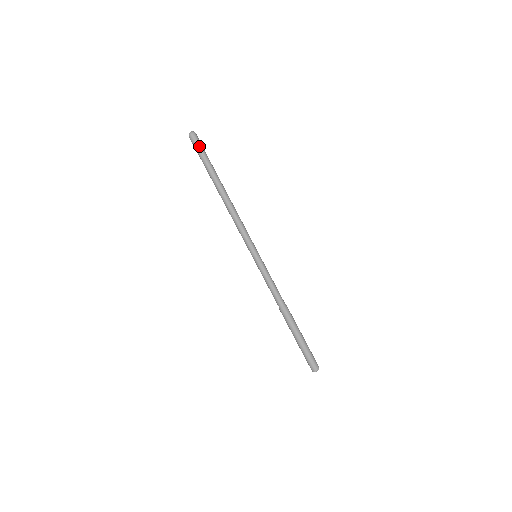
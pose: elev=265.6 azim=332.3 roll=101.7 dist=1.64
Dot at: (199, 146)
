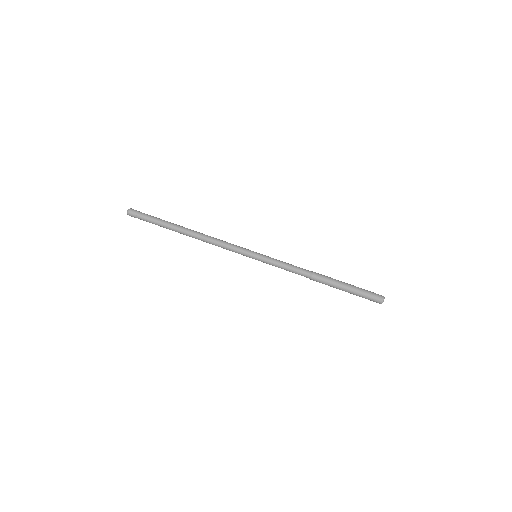
Dot at: (142, 215)
